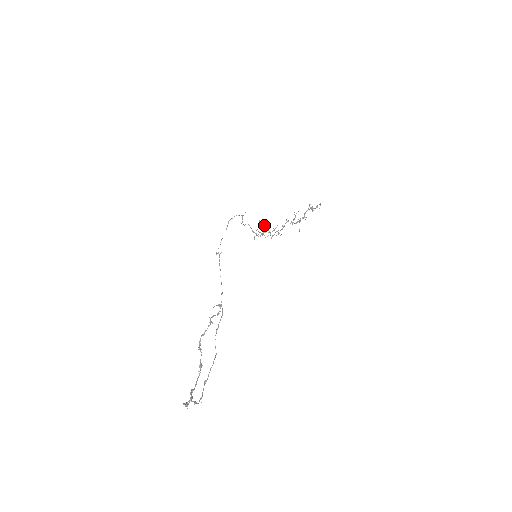
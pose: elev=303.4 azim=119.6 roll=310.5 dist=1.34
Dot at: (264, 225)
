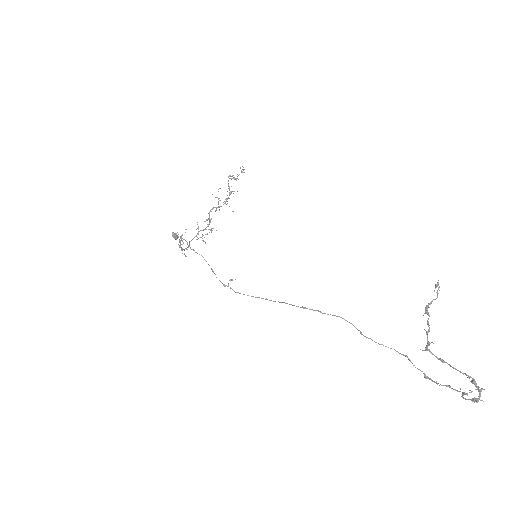
Dot at: (173, 237)
